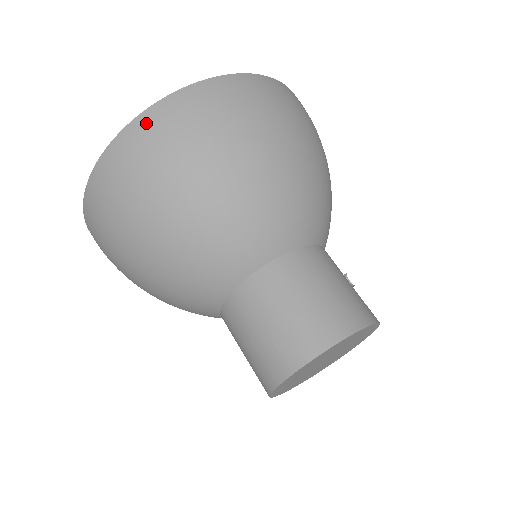
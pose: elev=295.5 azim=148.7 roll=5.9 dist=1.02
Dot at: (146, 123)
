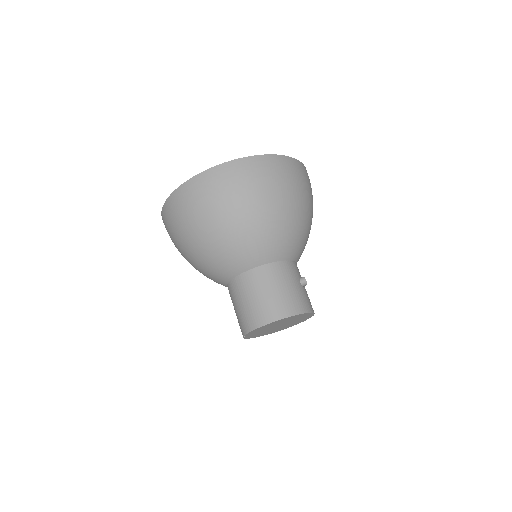
Dot at: (183, 191)
